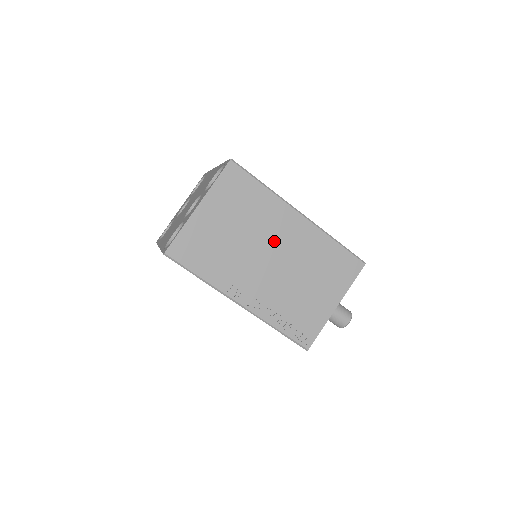
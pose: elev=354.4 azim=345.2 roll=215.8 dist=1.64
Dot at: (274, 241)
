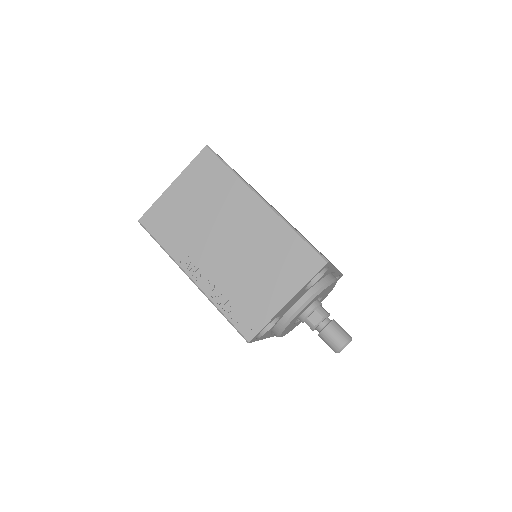
Dot at: (232, 223)
